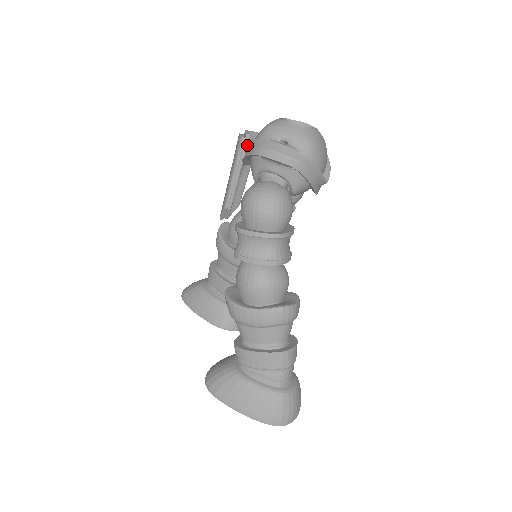
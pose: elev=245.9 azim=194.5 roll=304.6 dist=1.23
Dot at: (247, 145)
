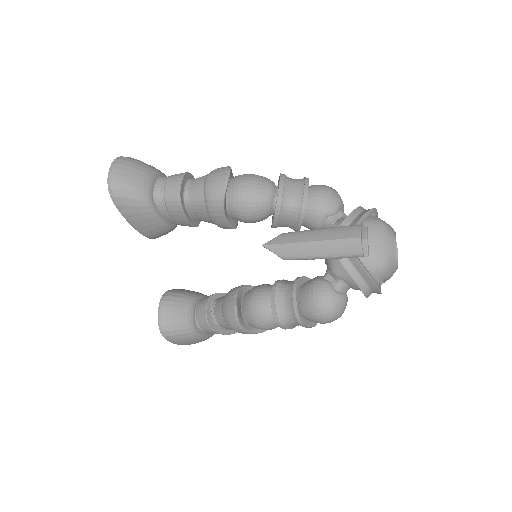
Dot at: (361, 270)
